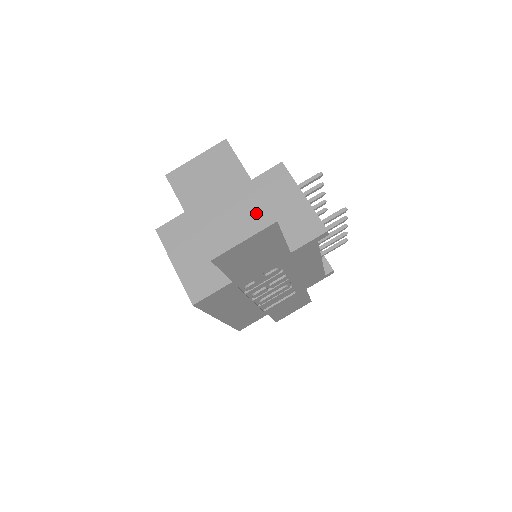
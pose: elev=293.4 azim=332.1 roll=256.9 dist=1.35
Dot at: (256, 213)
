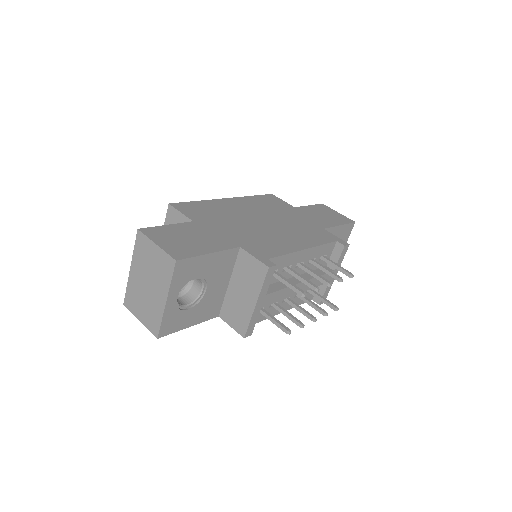
Dot at: (154, 320)
